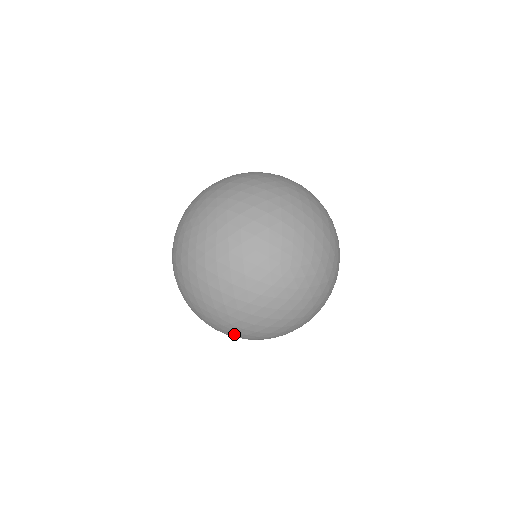
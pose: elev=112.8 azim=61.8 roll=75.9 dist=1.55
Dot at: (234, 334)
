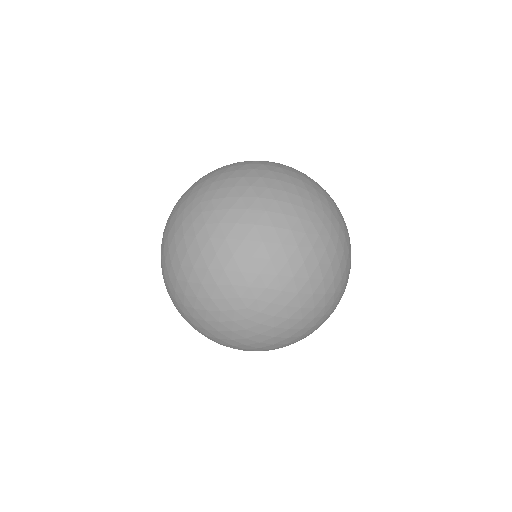
Dot at: (273, 326)
